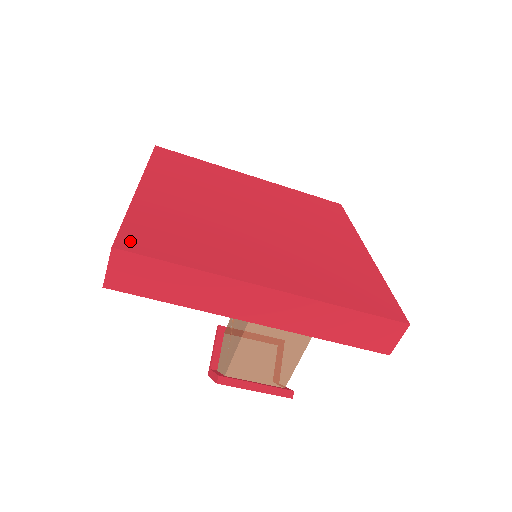
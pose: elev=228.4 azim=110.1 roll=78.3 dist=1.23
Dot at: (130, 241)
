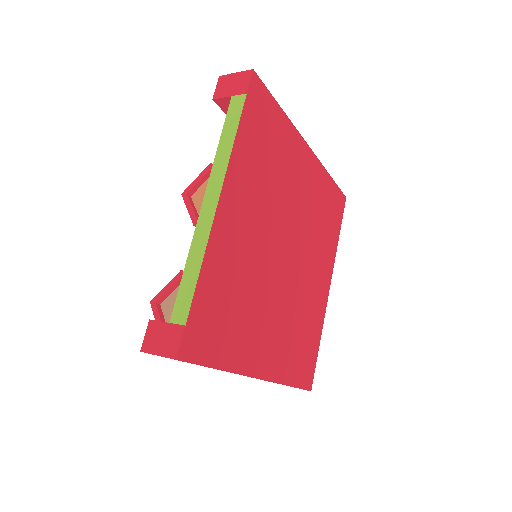
Dot at: (191, 342)
